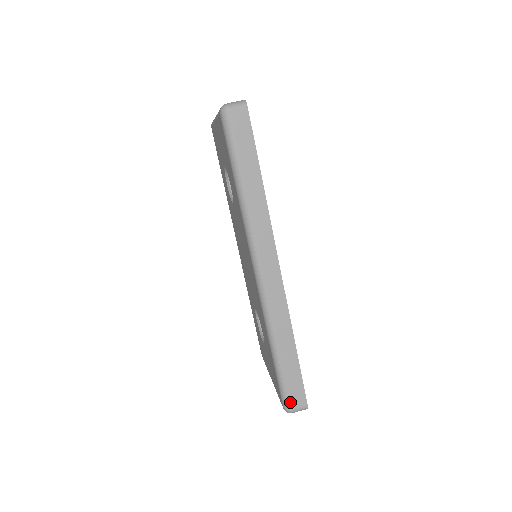
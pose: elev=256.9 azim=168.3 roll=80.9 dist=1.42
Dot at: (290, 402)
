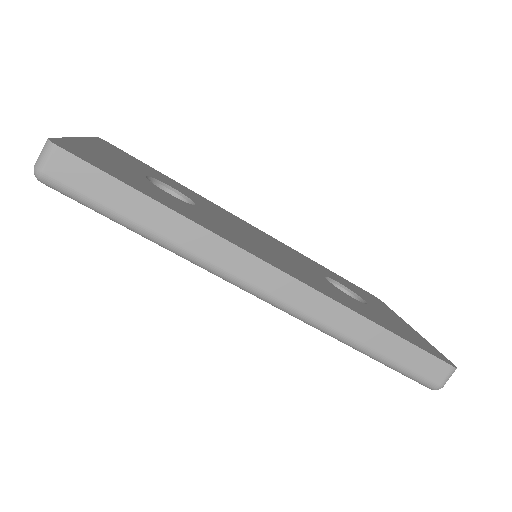
Dot at: (430, 381)
